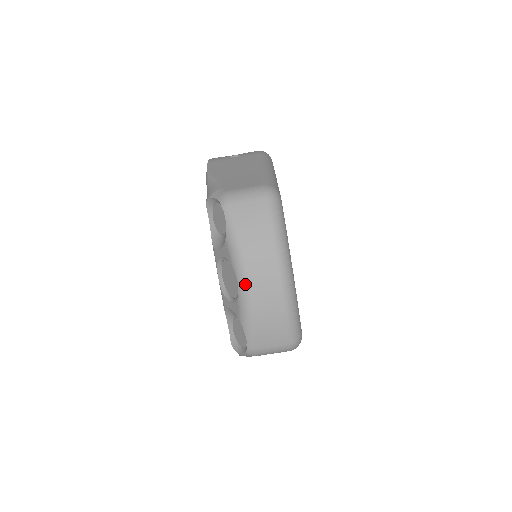
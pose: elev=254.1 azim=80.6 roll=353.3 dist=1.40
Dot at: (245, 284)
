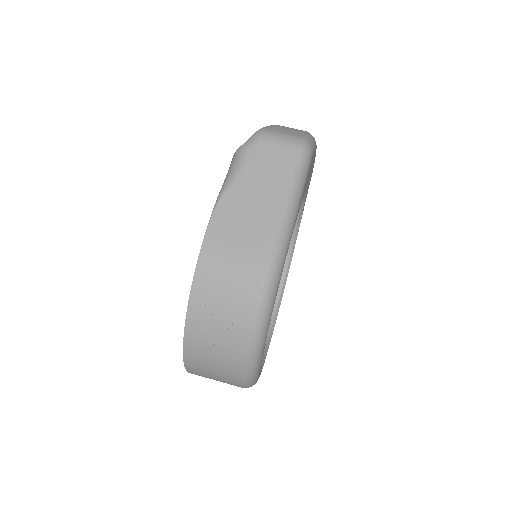
Dot at: occluded
